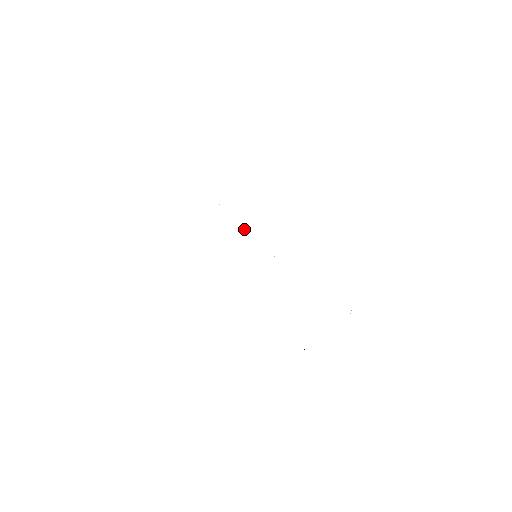
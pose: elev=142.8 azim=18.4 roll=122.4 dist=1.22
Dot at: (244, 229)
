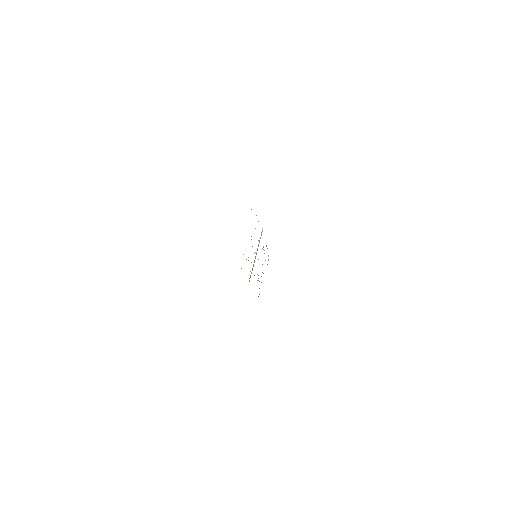
Dot at: occluded
